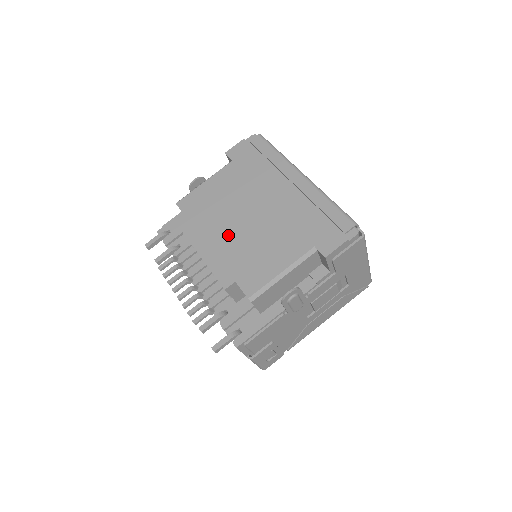
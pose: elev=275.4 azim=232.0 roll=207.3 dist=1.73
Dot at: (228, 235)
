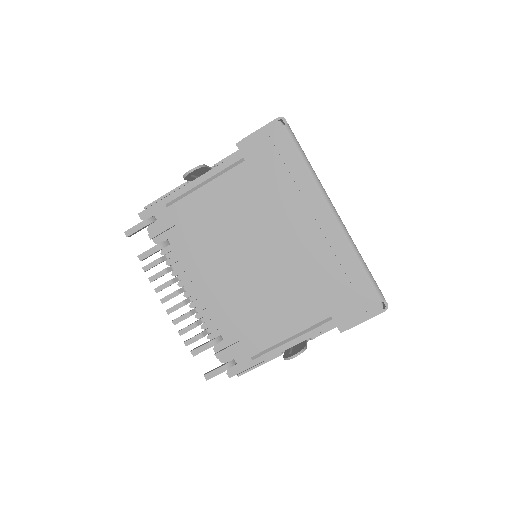
Dot at: (233, 274)
